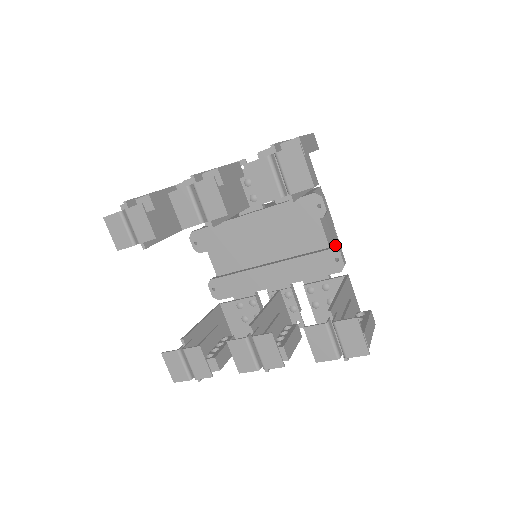
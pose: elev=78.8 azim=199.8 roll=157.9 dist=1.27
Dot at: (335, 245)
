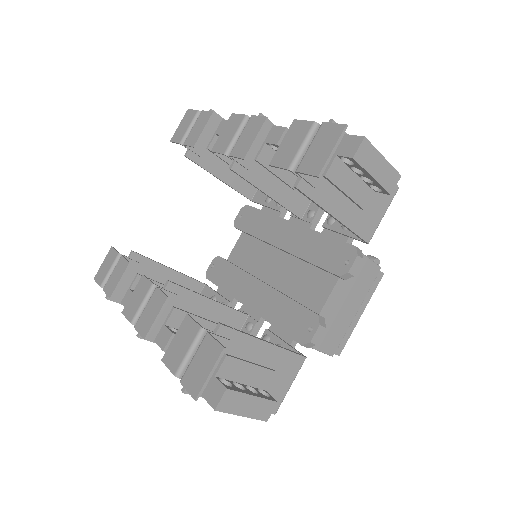
Dot at: (333, 328)
